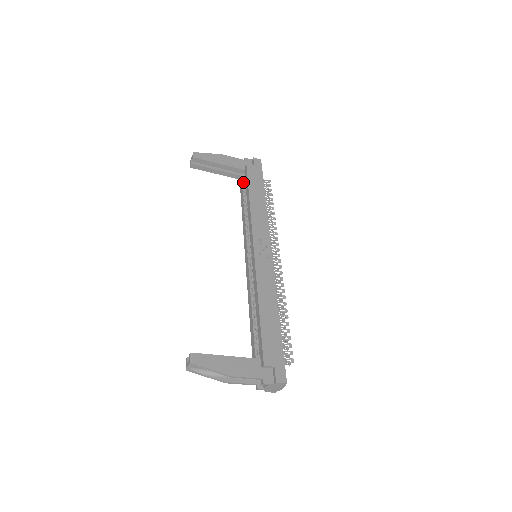
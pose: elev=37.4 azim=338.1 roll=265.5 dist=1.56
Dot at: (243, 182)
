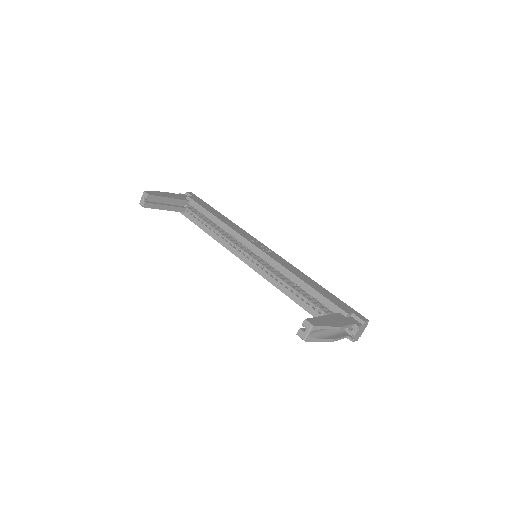
Dot at: (190, 213)
